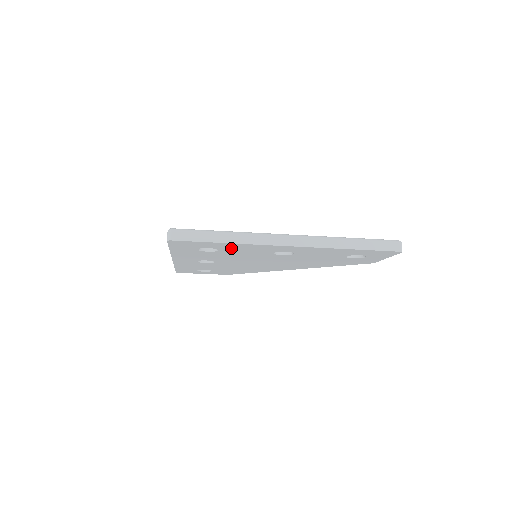
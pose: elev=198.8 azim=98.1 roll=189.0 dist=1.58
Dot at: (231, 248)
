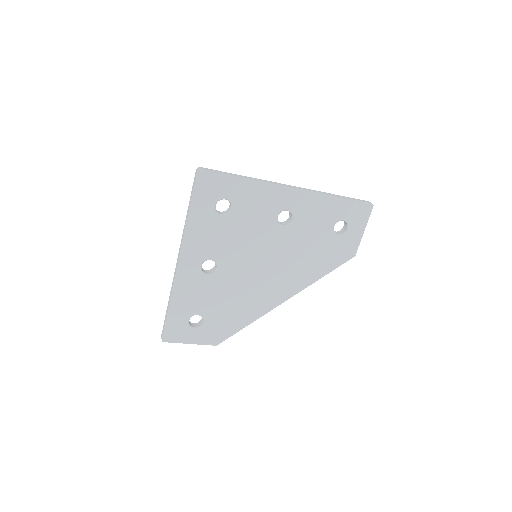
Dot at: (244, 199)
